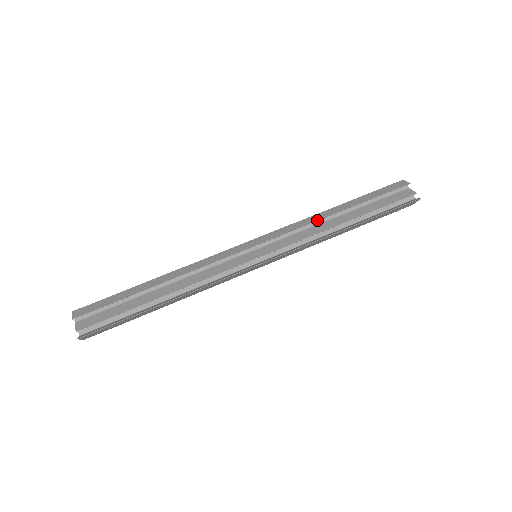
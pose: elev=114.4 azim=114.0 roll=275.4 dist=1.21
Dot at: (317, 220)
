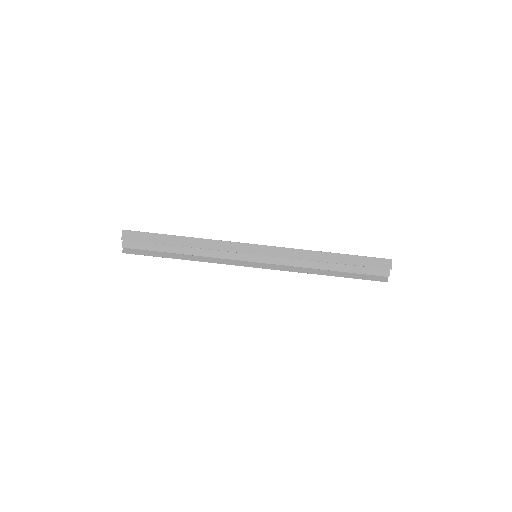
Dot at: (309, 260)
